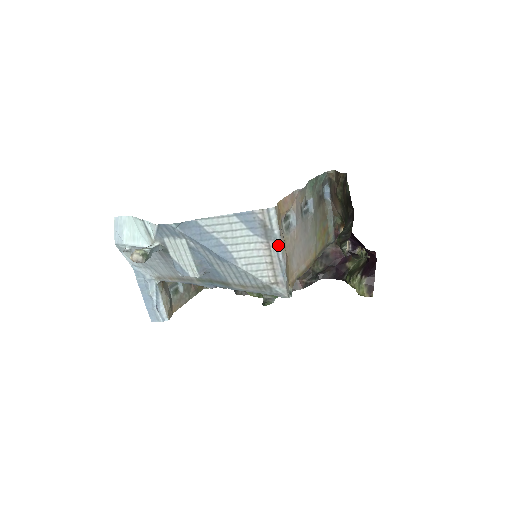
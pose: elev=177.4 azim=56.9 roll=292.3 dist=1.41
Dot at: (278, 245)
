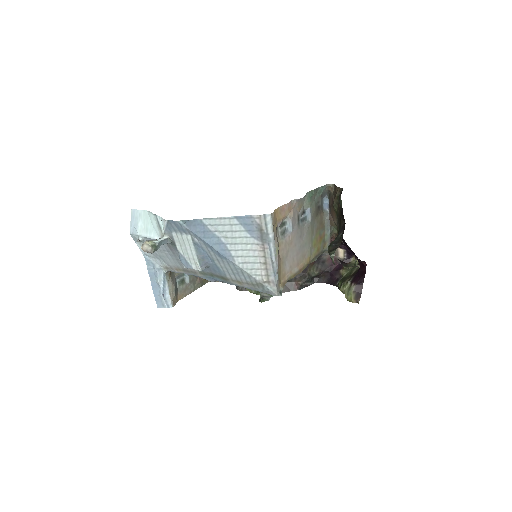
Dot at: (272, 248)
